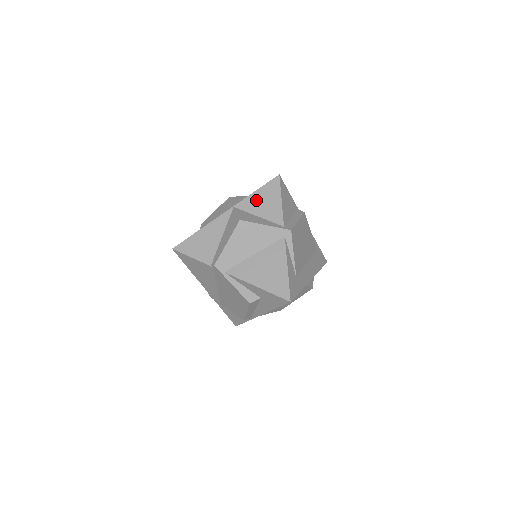
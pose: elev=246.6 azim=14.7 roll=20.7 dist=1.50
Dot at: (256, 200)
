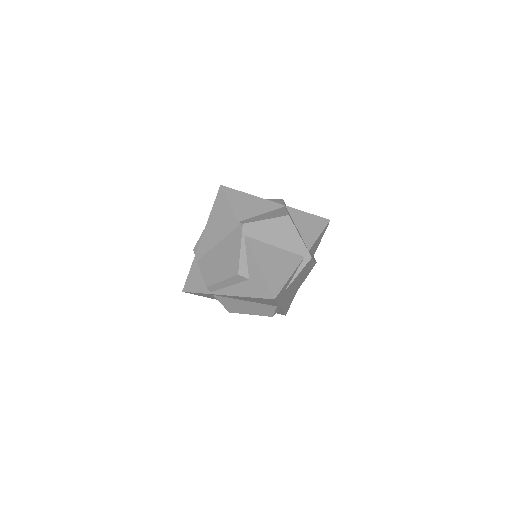
Dot at: (304, 218)
